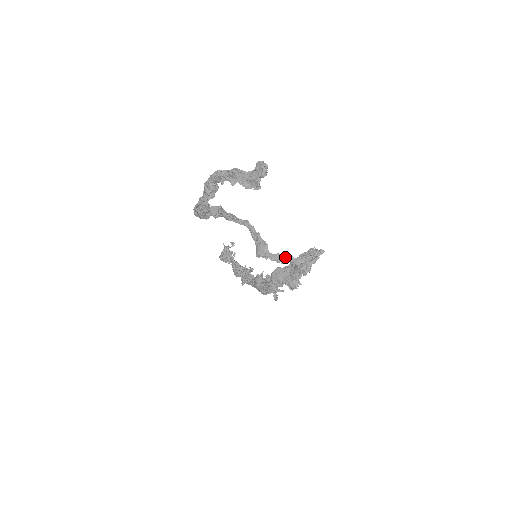
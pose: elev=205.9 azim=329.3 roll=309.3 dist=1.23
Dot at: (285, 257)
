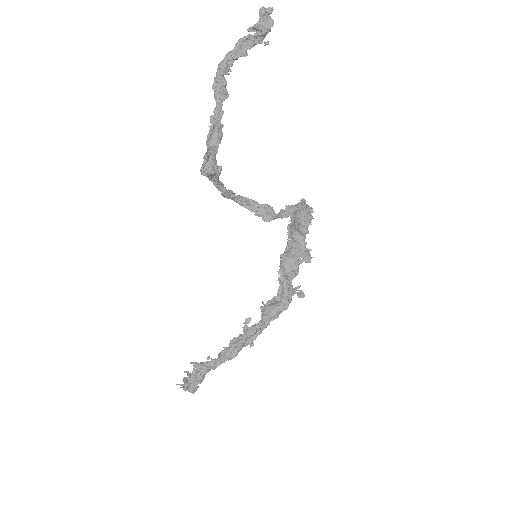
Dot at: (288, 209)
